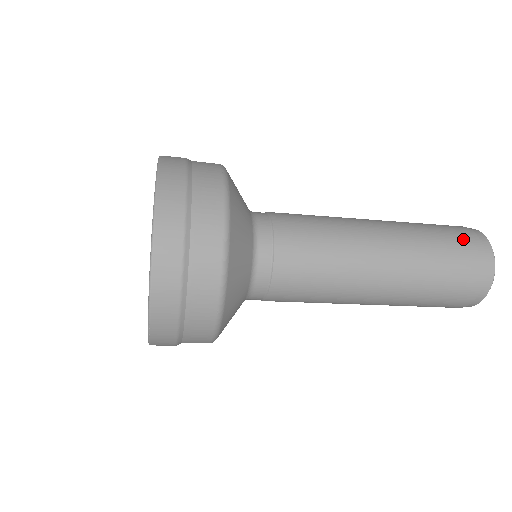
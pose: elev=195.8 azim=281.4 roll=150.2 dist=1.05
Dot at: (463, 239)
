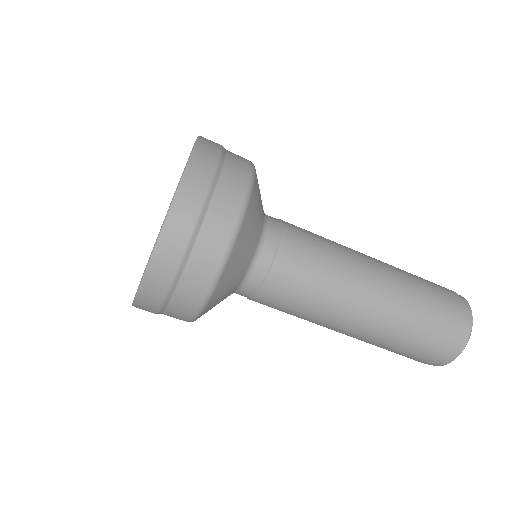
Dot at: (447, 293)
